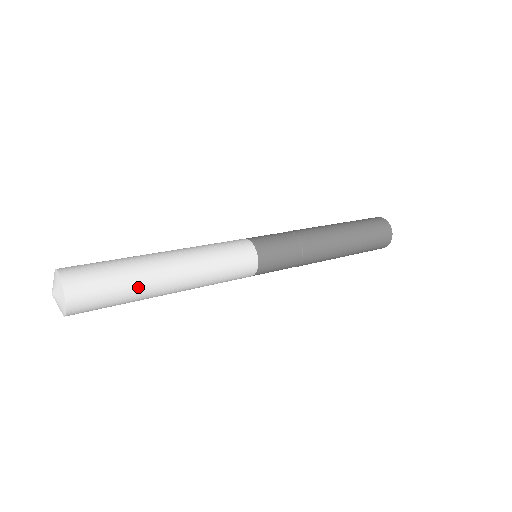
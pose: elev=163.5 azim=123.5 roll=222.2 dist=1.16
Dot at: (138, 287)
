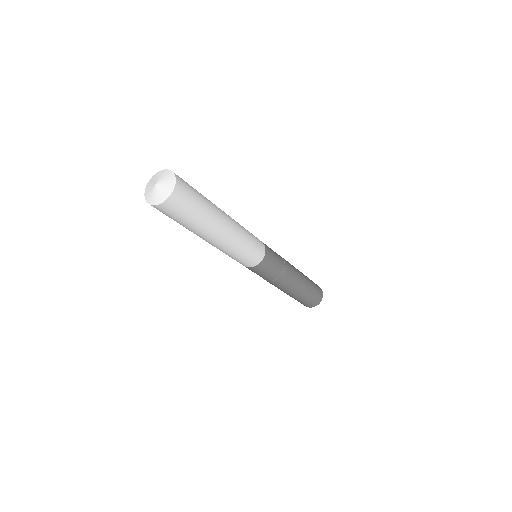
Dot at: (210, 205)
